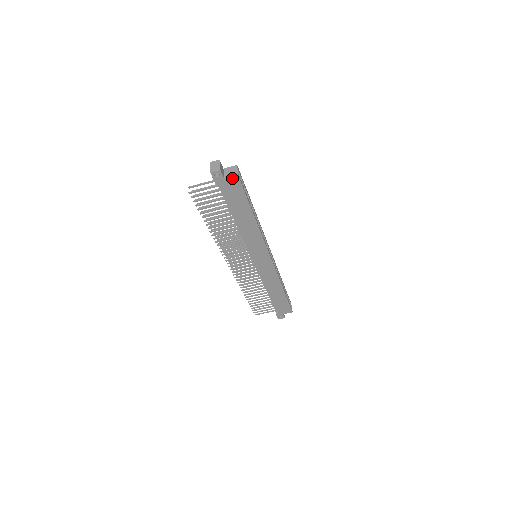
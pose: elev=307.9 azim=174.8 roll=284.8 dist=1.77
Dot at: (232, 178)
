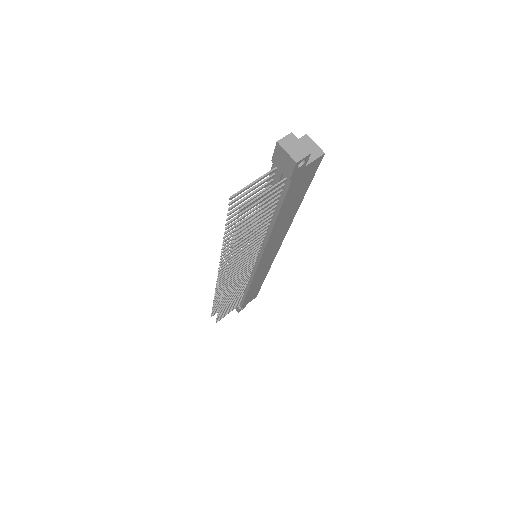
Dot at: (314, 161)
